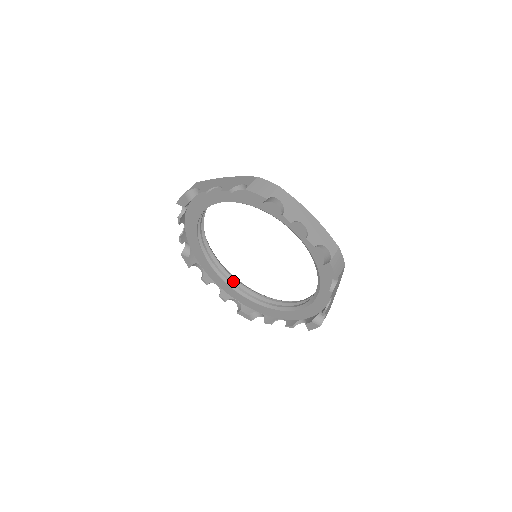
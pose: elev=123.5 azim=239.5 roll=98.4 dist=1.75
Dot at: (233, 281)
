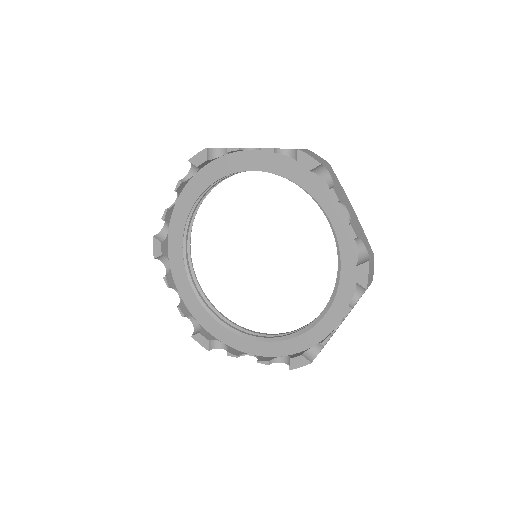
Dot at: (201, 295)
